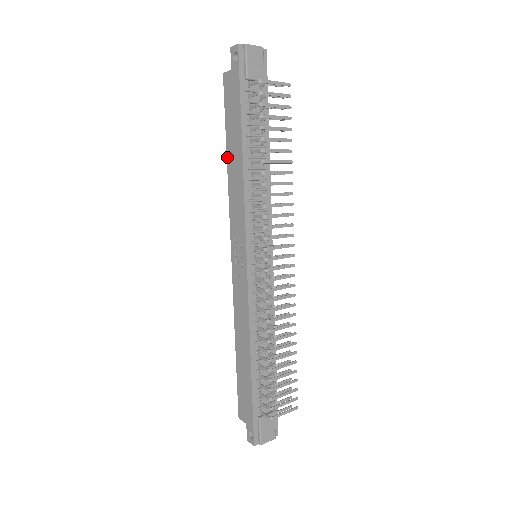
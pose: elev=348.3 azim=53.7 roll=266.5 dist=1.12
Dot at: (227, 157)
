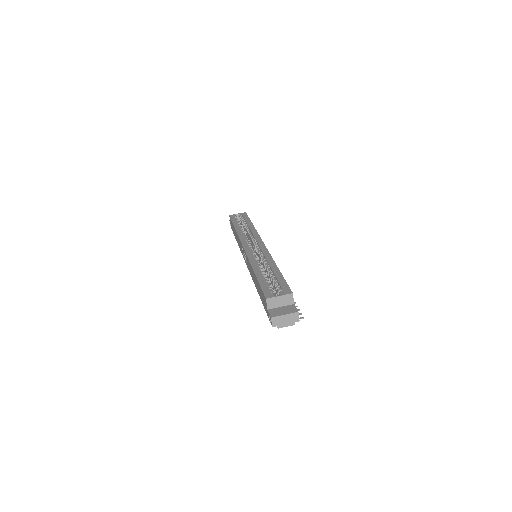
Dot at: (254, 273)
